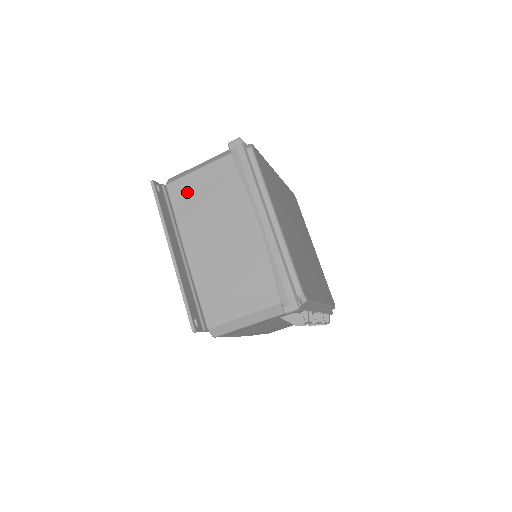
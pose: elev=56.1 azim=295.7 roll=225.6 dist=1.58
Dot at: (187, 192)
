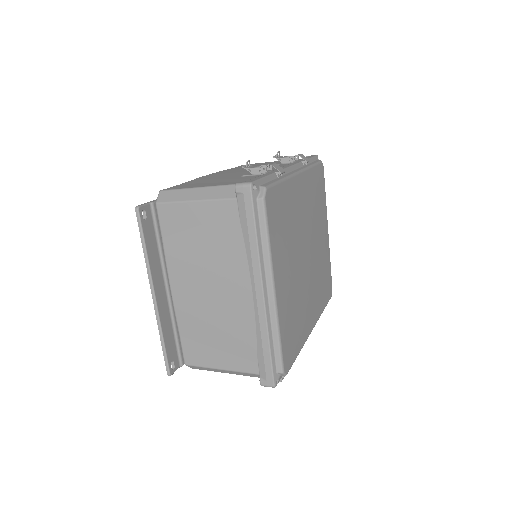
Dot at: (179, 223)
